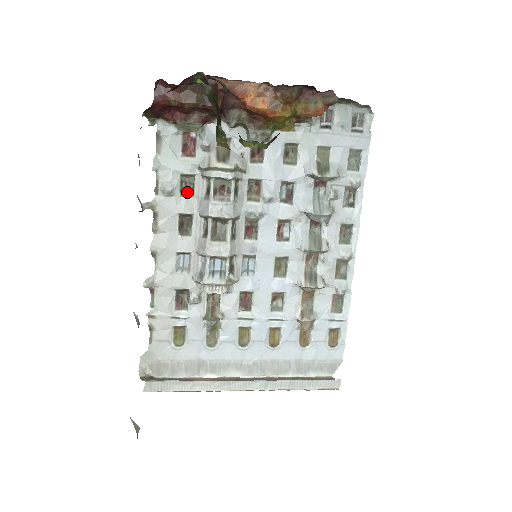
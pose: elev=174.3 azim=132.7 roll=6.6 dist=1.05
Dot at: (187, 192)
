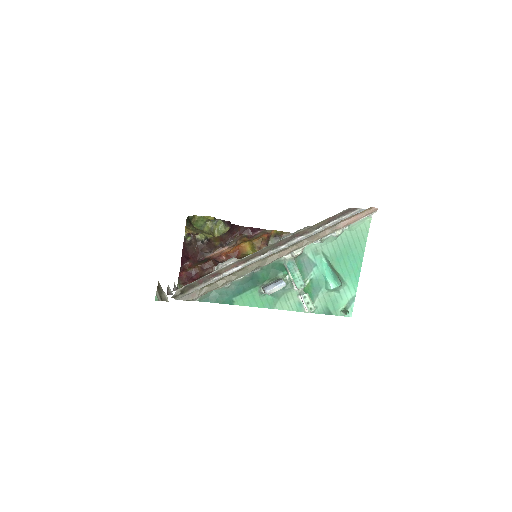
Dot at: occluded
